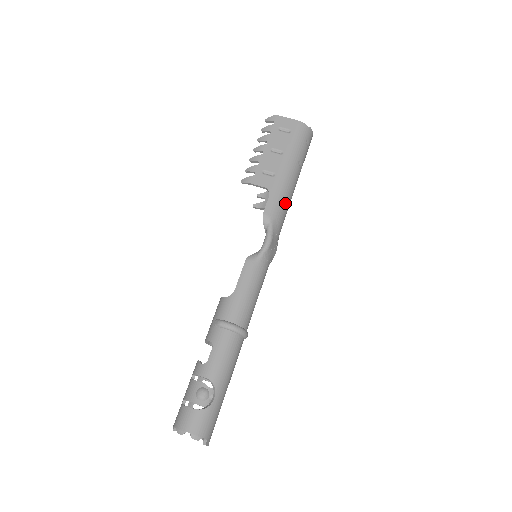
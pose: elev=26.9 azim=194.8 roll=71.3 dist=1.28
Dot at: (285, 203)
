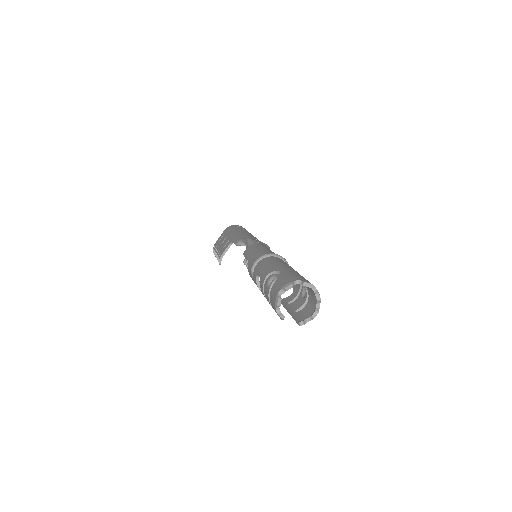
Dot at: occluded
